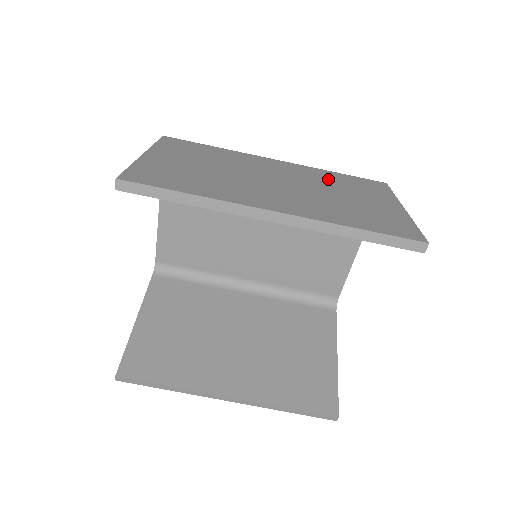
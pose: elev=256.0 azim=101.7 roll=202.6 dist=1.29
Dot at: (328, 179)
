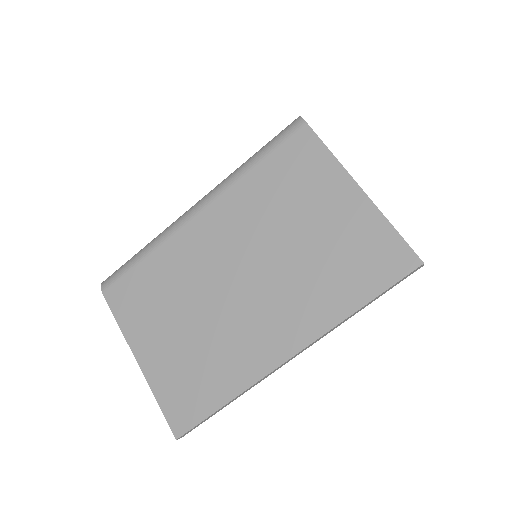
Dot at: (263, 202)
